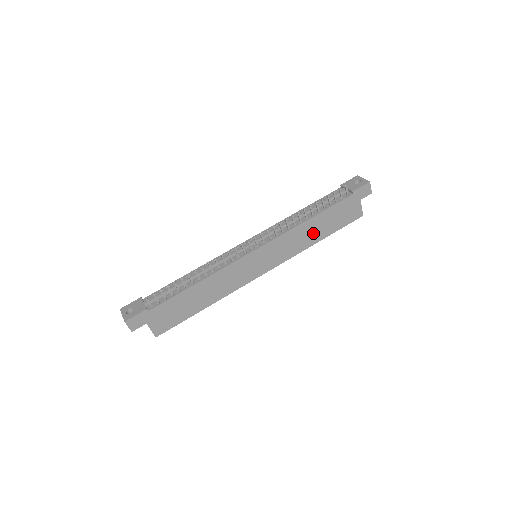
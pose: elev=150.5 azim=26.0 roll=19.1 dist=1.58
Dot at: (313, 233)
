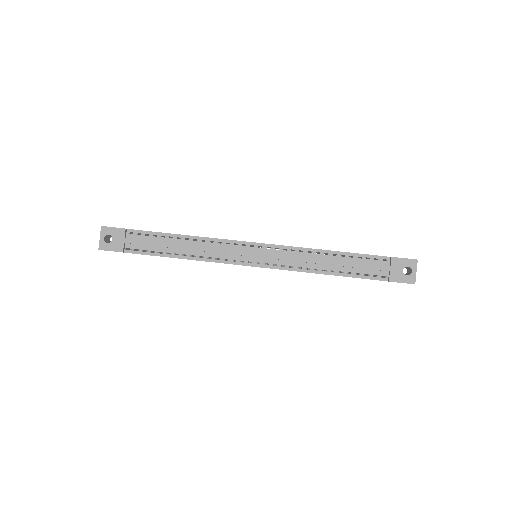
Dot at: occluded
